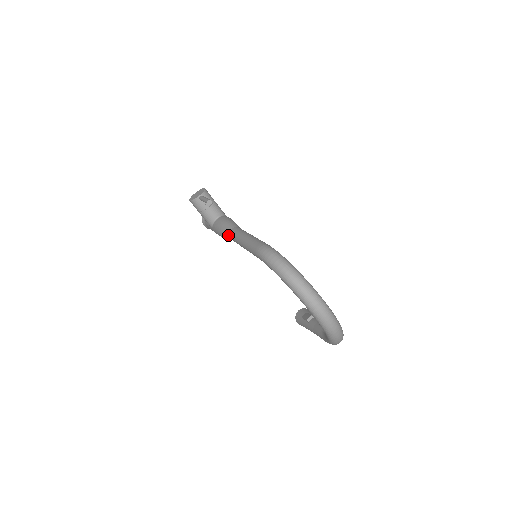
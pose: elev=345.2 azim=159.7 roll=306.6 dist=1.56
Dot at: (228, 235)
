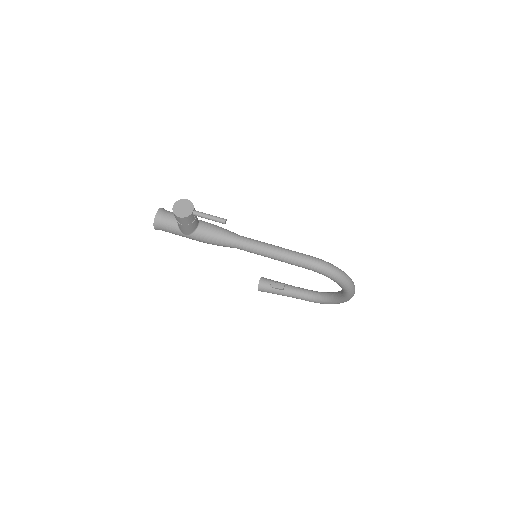
Dot at: (234, 245)
